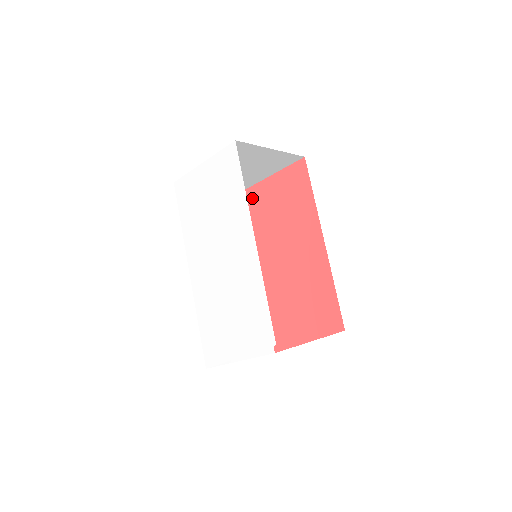
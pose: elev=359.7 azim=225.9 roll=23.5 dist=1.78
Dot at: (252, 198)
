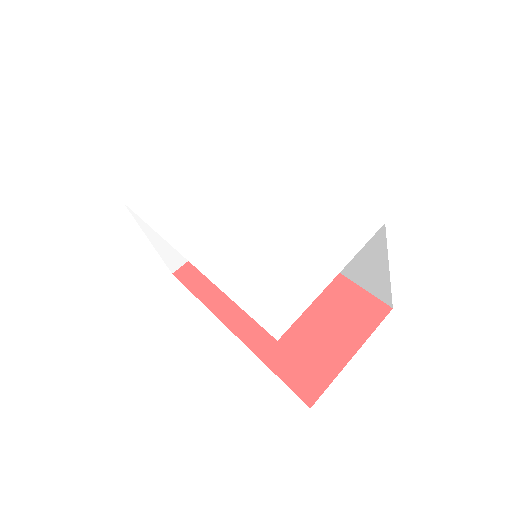
Dot at: (191, 271)
